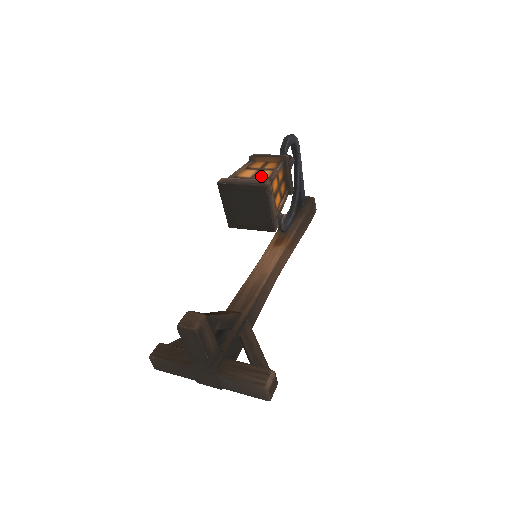
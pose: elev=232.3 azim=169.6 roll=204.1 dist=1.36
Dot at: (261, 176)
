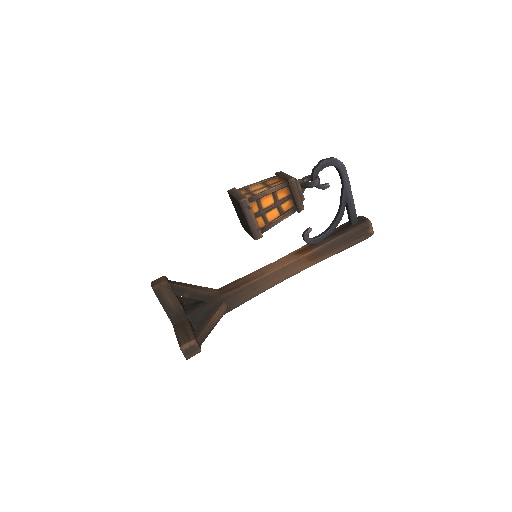
Dot at: (257, 192)
